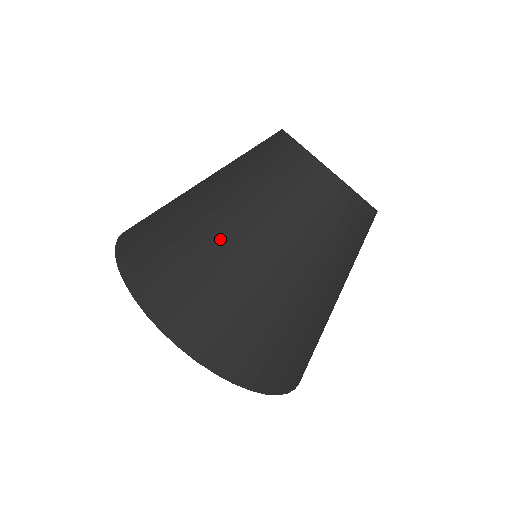
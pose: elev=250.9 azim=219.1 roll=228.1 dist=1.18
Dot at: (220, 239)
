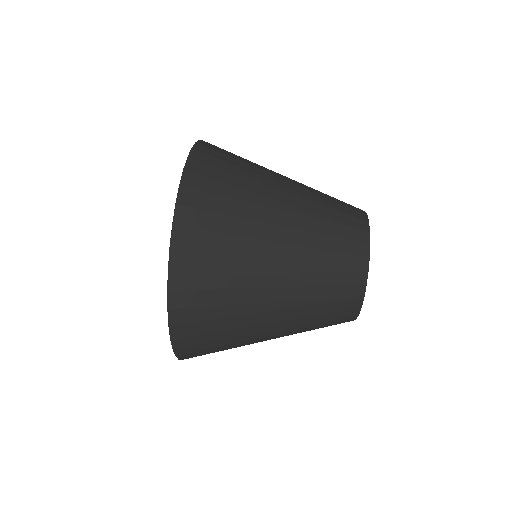
Dot at: (275, 179)
